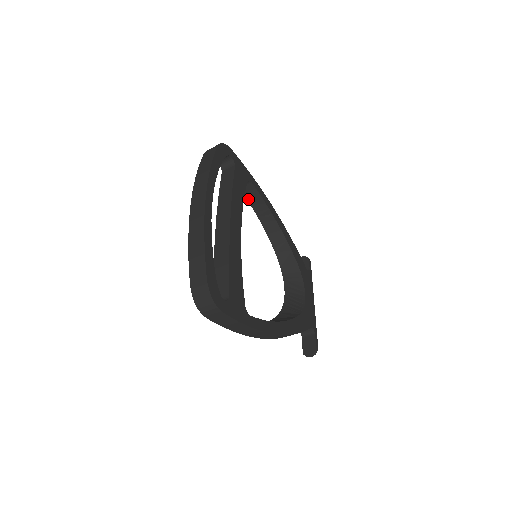
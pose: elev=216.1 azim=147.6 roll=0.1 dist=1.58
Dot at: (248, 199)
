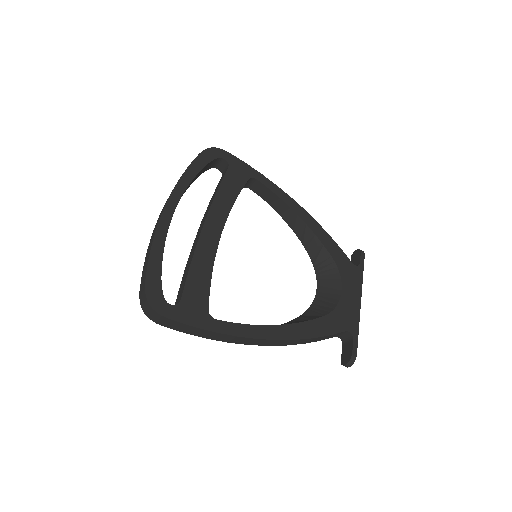
Dot at: (263, 198)
